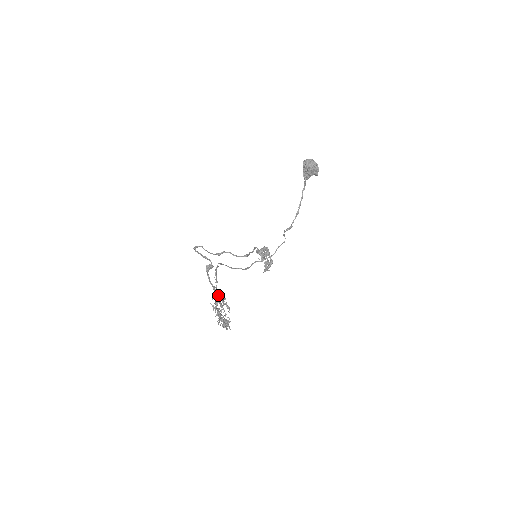
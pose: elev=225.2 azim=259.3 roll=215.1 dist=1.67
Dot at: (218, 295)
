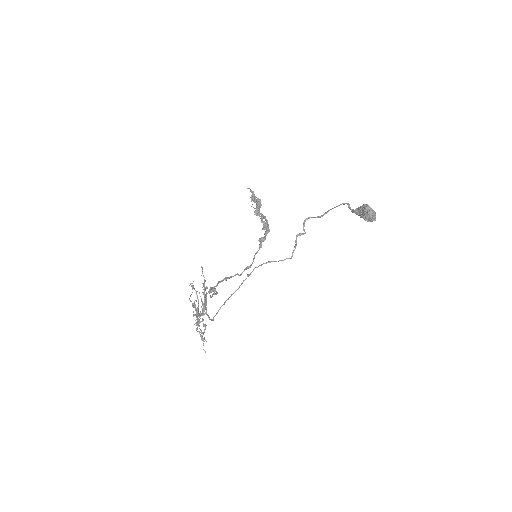
Dot at: (206, 310)
